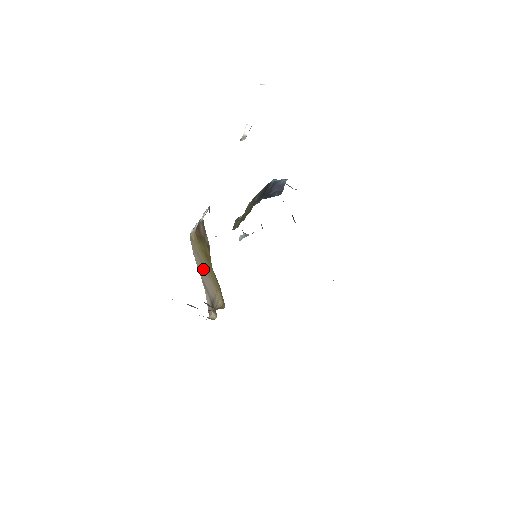
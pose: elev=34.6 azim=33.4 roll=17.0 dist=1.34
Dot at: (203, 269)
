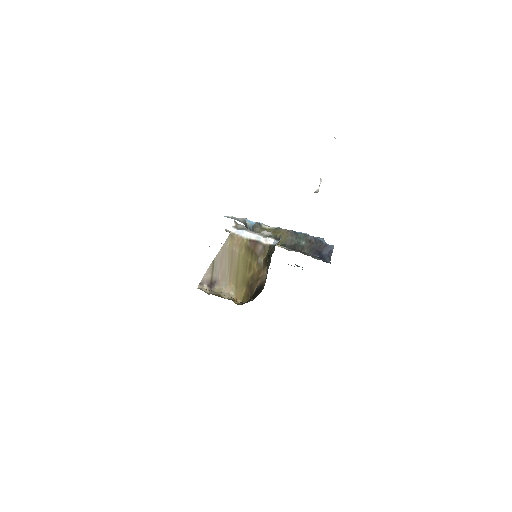
Dot at: (227, 262)
